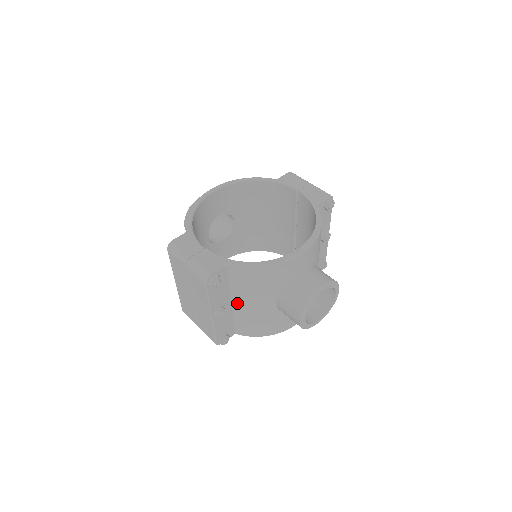
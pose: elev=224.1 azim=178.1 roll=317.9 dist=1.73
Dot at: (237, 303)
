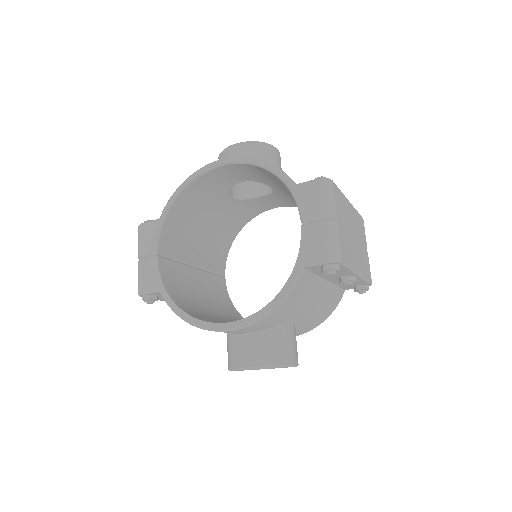
Dot at: occluded
